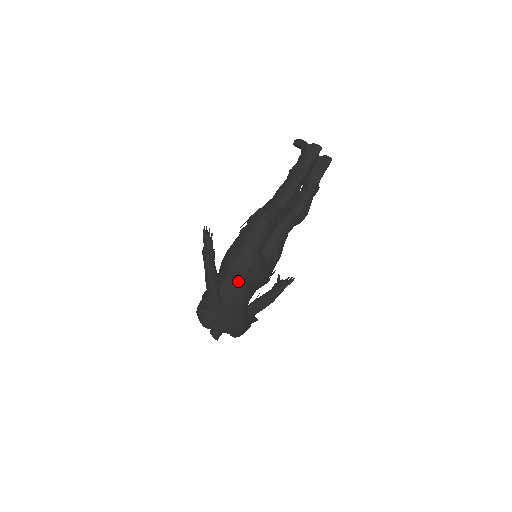
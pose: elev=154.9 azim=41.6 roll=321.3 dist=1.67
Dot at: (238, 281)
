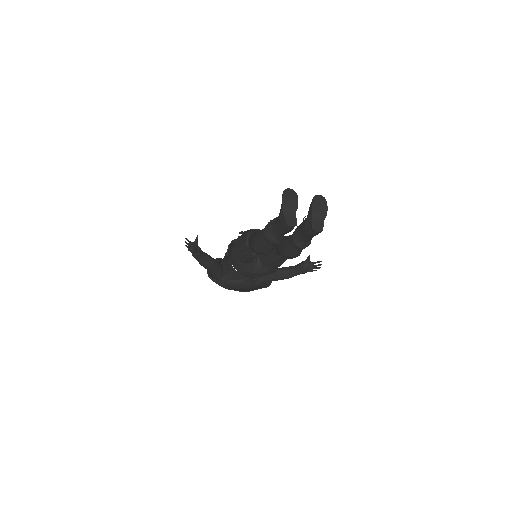
Dot at: occluded
